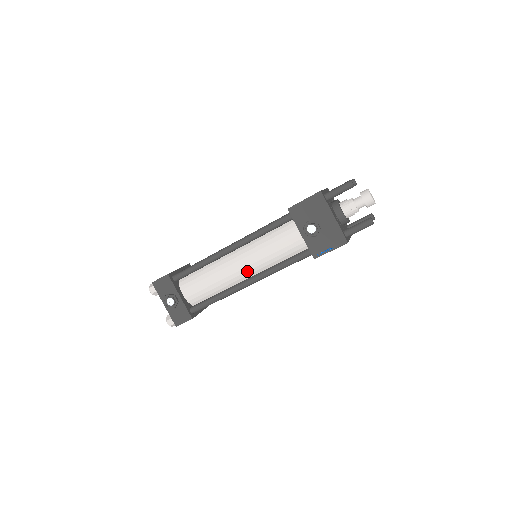
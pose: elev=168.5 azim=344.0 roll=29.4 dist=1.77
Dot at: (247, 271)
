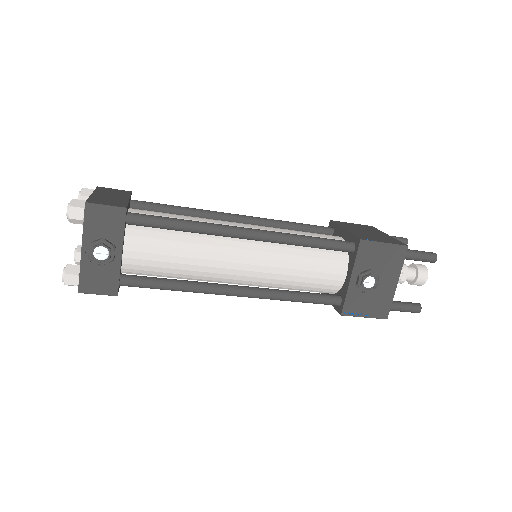
Dot at: (245, 276)
